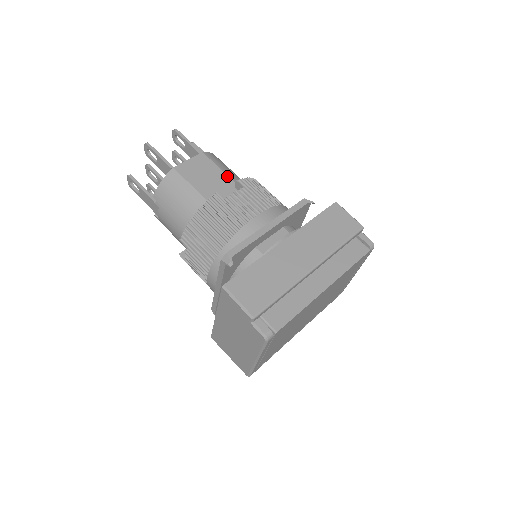
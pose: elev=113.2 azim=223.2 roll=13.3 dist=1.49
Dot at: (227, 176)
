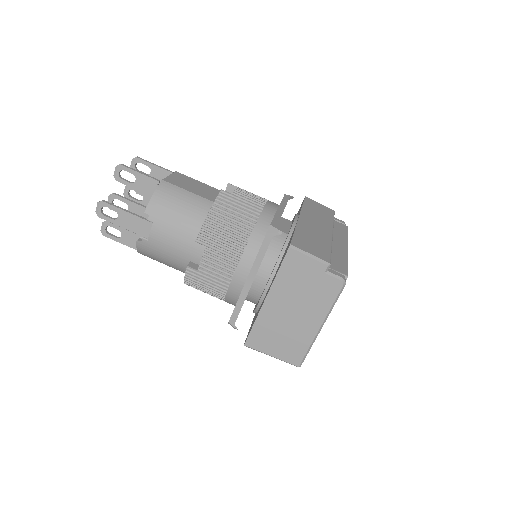
Dot at: (210, 186)
